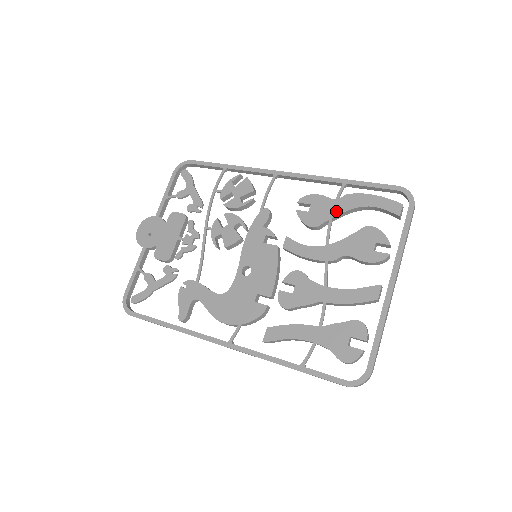
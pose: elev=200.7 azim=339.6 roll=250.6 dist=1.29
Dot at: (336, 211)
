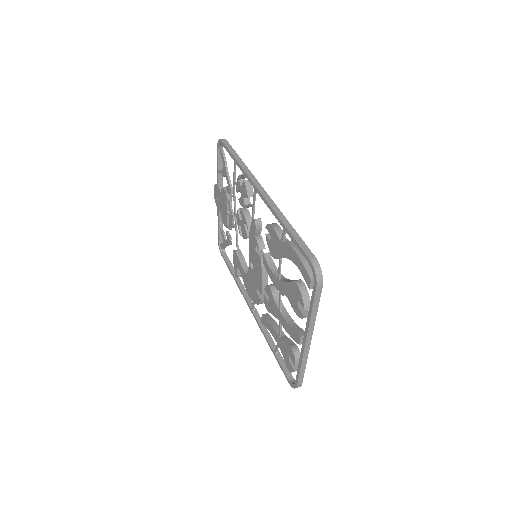
Dot at: (281, 253)
